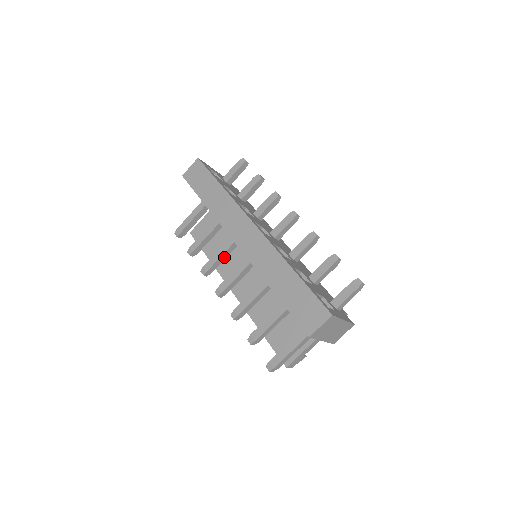
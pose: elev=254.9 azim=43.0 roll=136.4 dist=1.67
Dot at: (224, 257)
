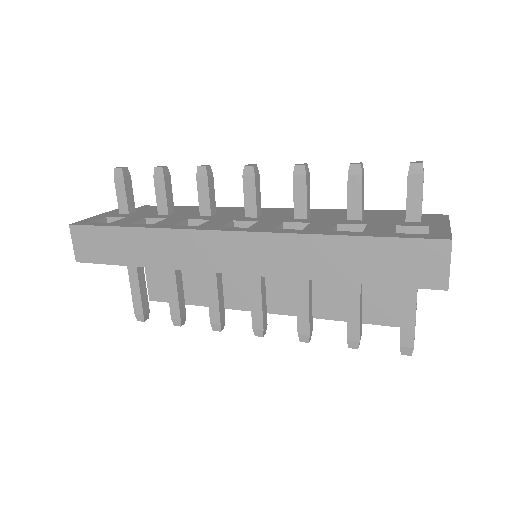
Dot at: (220, 291)
